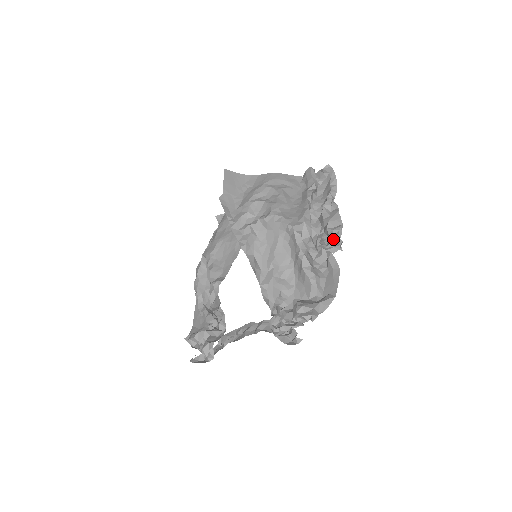
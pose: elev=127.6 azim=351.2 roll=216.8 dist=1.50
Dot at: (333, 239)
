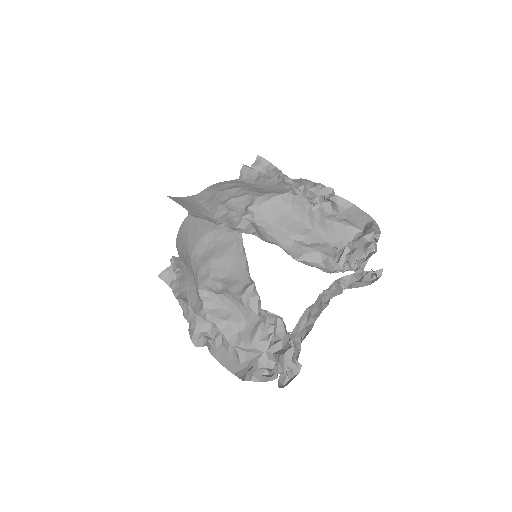
Dot at: (322, 193)
